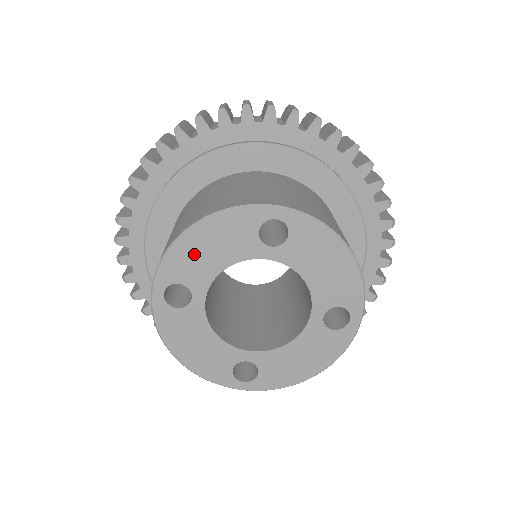
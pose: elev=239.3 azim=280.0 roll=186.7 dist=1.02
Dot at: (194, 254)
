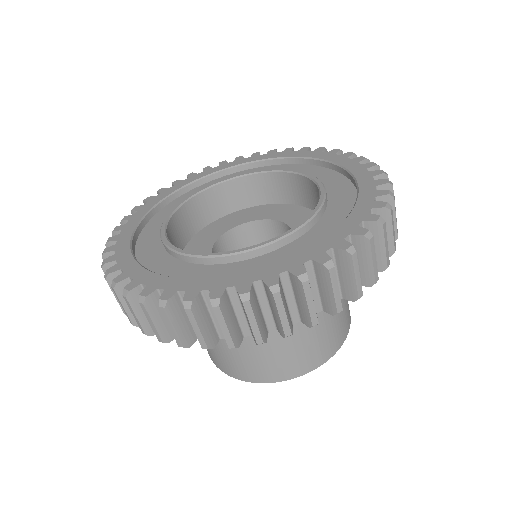
Dot at: occluded
